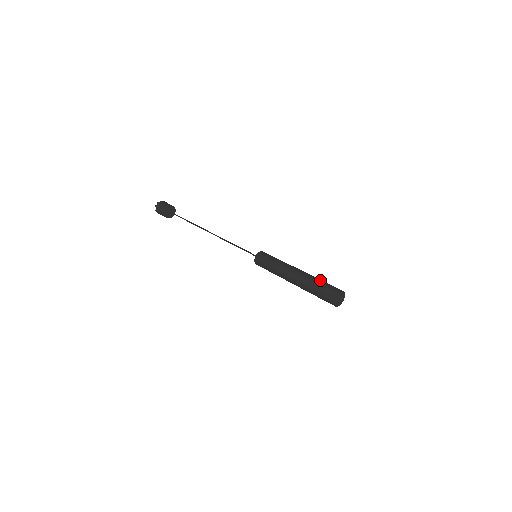
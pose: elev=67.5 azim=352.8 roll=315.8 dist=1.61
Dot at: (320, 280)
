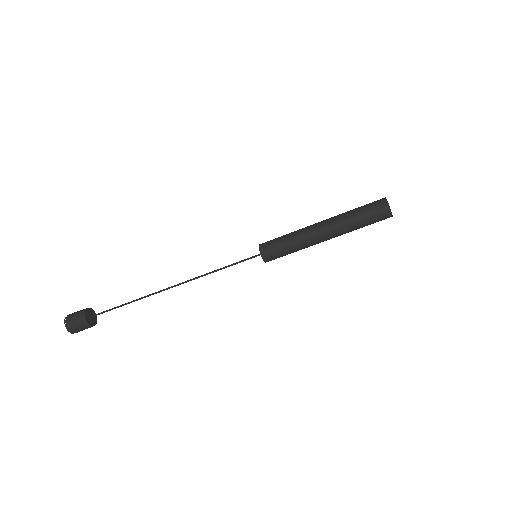
Dot at: (354, 213)
